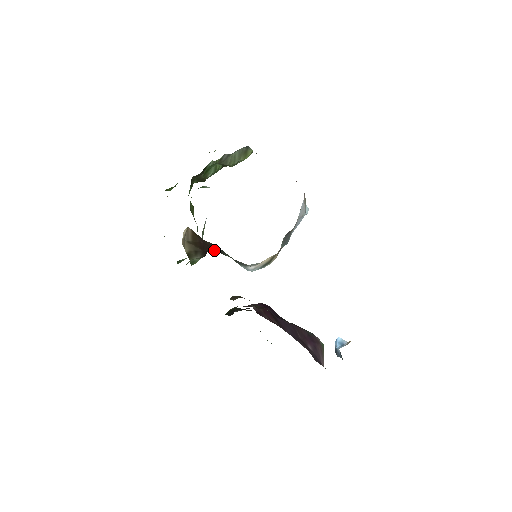
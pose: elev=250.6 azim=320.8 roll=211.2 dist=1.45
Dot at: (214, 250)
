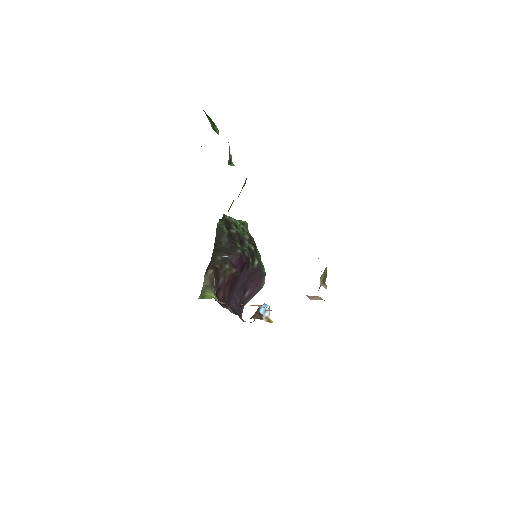
Dot at: occluded
